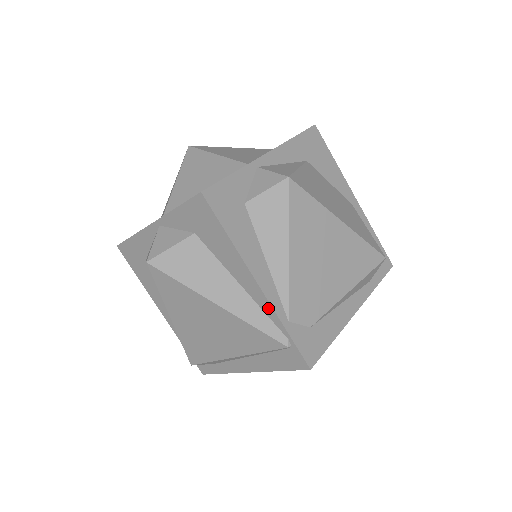
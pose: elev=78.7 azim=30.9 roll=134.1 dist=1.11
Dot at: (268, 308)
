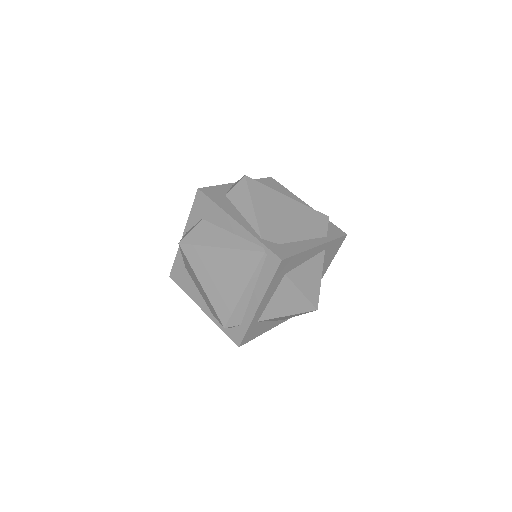
Dot at: (247, 234)
